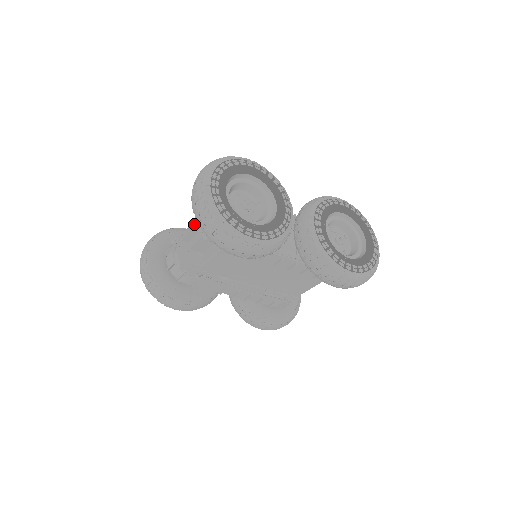
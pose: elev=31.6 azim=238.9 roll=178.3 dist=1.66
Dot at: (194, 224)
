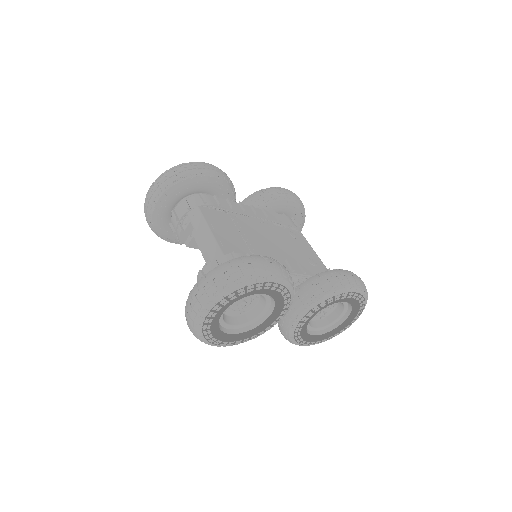
Dot at: (202, 242)
